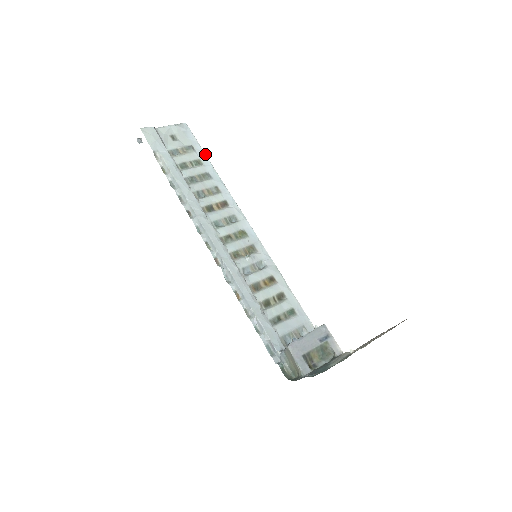
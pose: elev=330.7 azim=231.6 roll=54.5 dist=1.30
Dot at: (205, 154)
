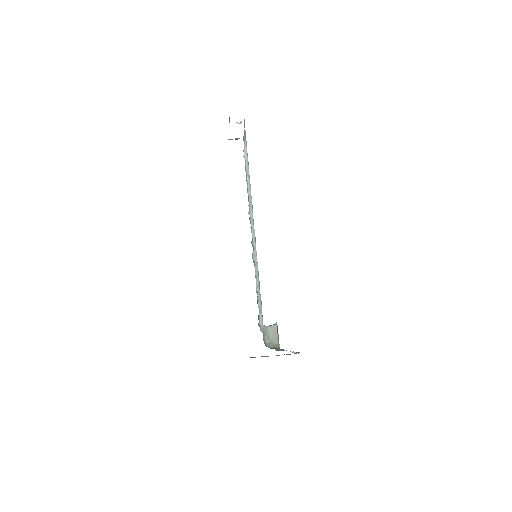
Dot at: occluded
